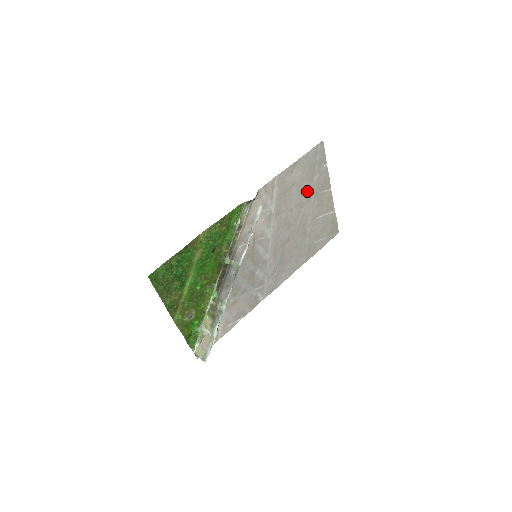
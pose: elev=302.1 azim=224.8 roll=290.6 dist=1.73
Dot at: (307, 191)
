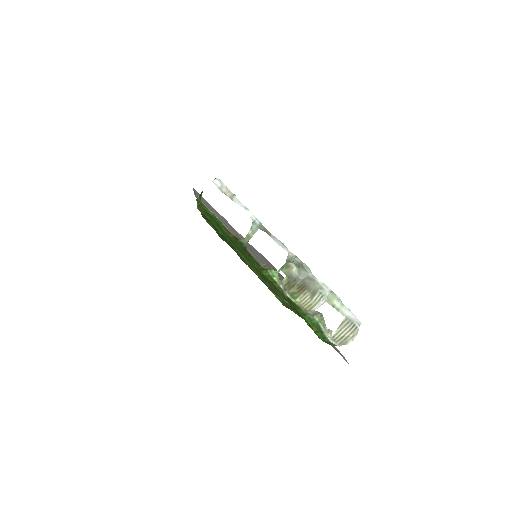
Dot at: occluded
